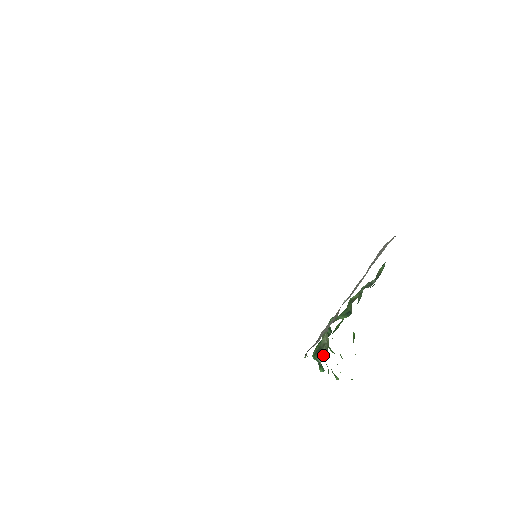
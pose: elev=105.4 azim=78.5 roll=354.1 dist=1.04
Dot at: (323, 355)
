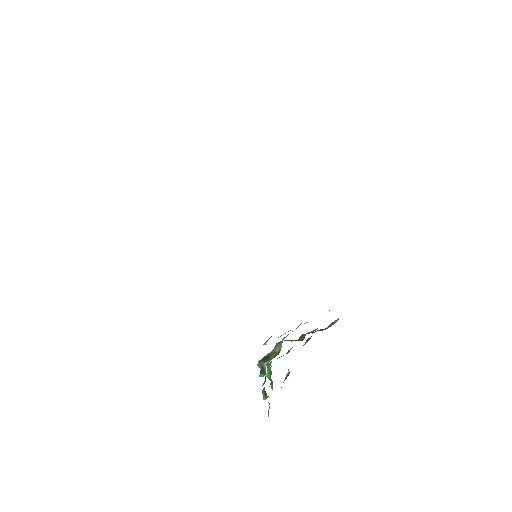
Dot at: (271, 359)
